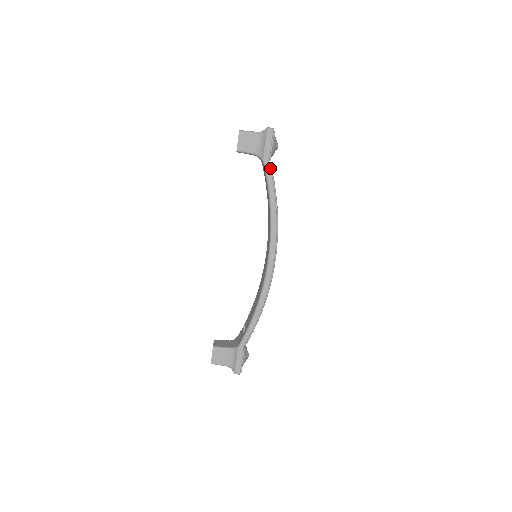
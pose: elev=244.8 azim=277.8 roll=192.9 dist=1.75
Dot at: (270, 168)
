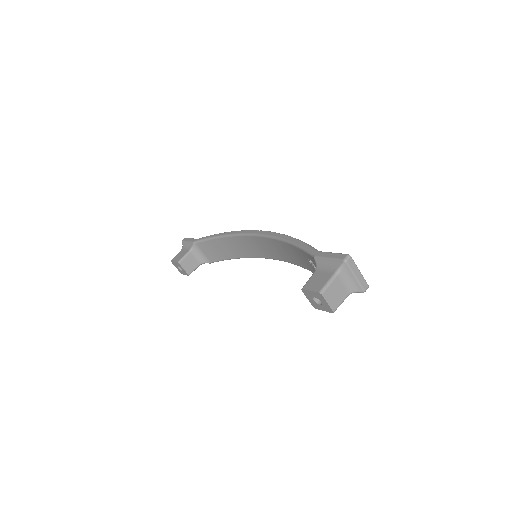
Dot at: (201, 238)
